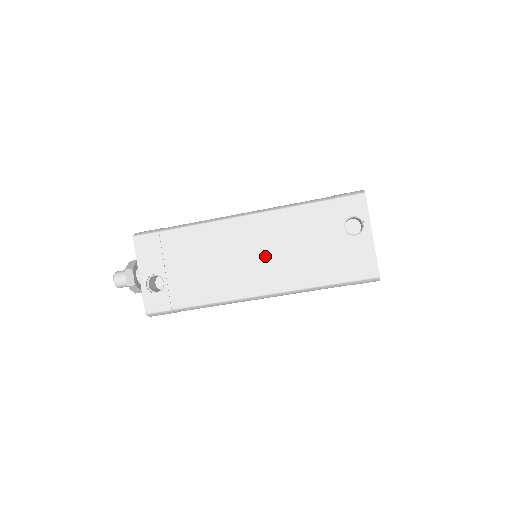
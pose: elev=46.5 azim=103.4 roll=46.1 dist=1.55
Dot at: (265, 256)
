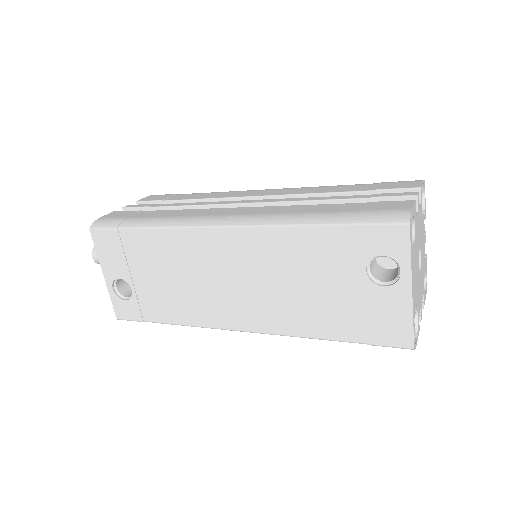
Dot at: (251, 286)
